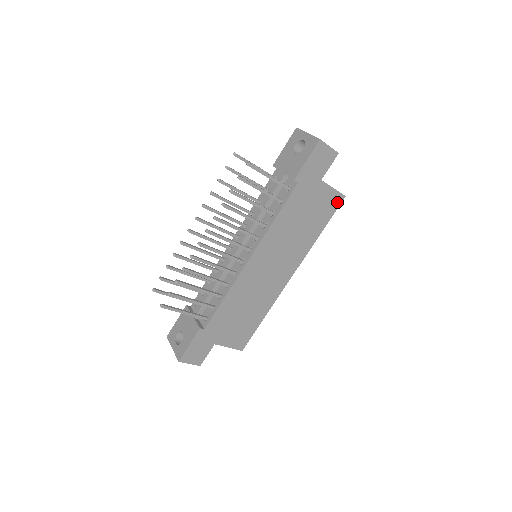
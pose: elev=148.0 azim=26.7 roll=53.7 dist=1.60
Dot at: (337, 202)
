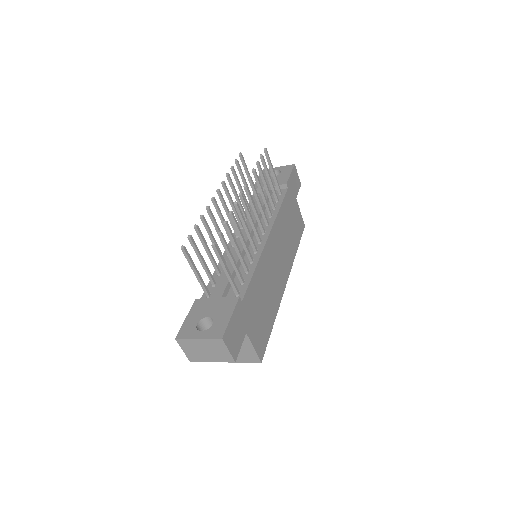
Dot at: (302, 227)
